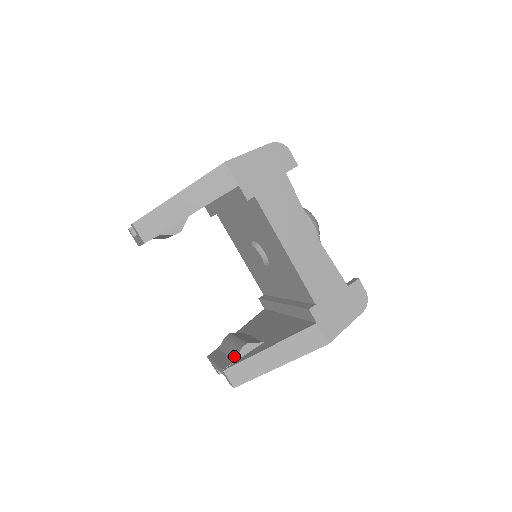
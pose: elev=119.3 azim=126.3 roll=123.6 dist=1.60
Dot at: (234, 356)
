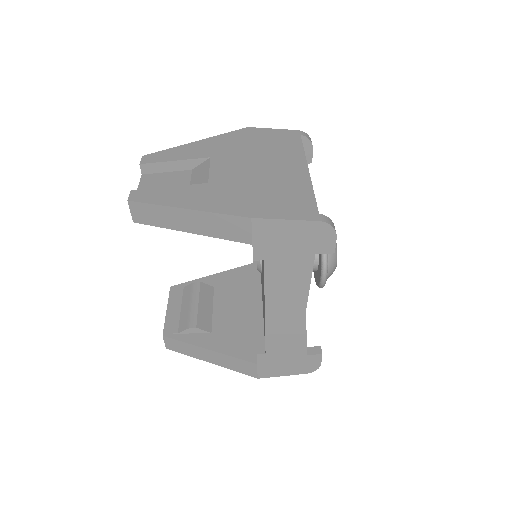
Dot at: (181, 326)
